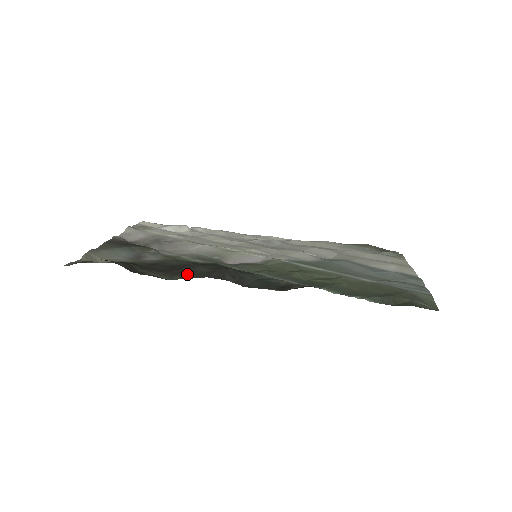
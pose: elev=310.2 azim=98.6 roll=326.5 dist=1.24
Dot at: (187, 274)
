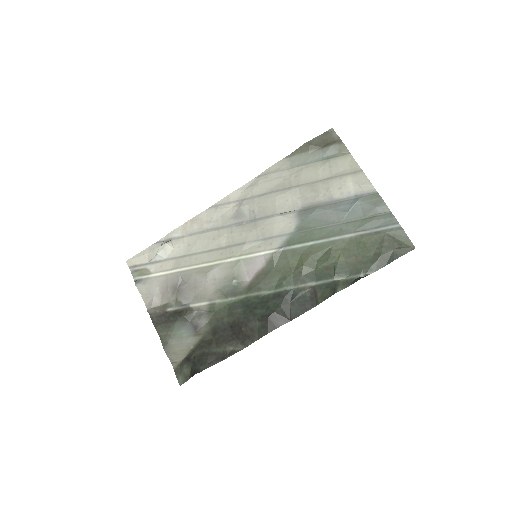
Dot at: (251, 336)
